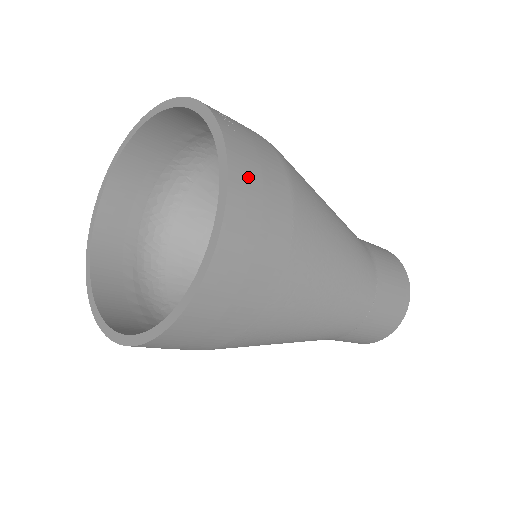
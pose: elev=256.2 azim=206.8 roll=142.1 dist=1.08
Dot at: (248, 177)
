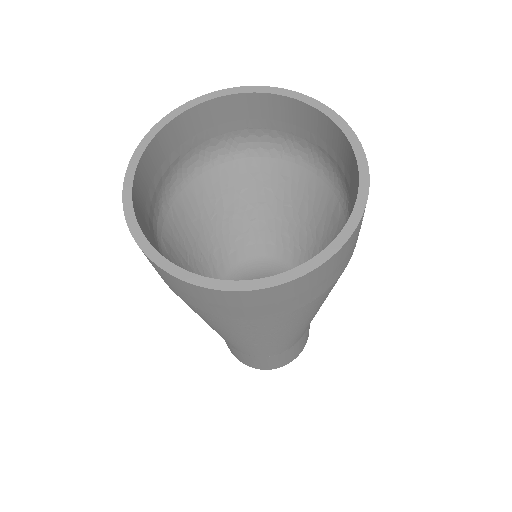
Dot at: (334, 264)
